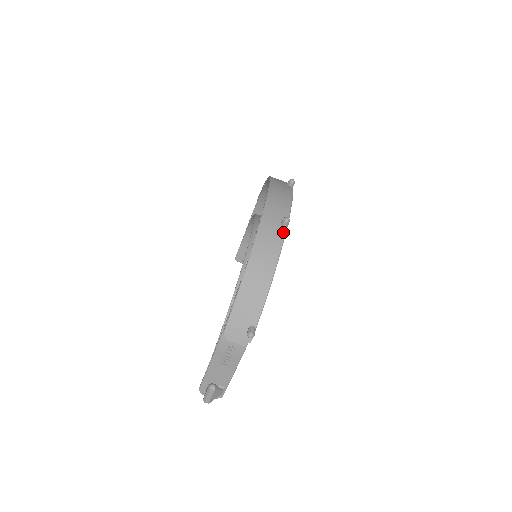
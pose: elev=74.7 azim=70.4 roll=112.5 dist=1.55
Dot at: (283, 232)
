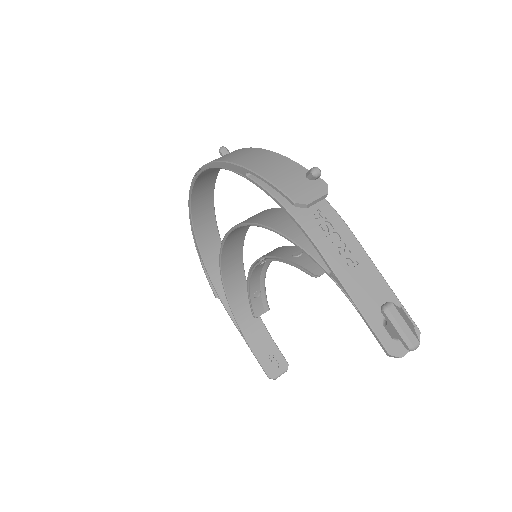
Dot at: occluded
